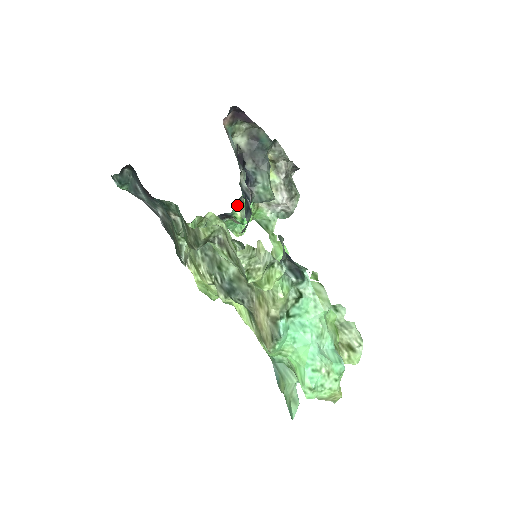
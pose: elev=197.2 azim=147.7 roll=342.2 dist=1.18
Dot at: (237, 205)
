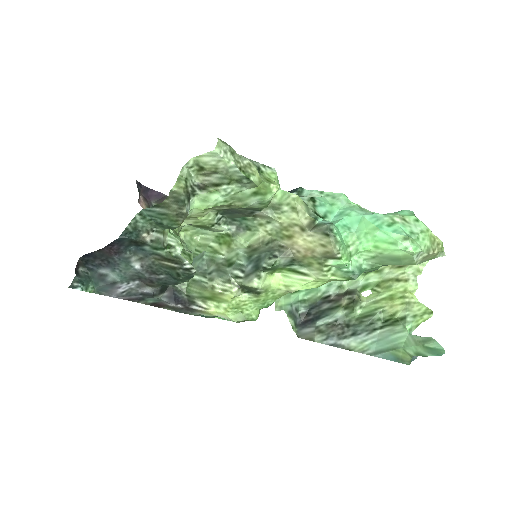
Dot at: occluded
